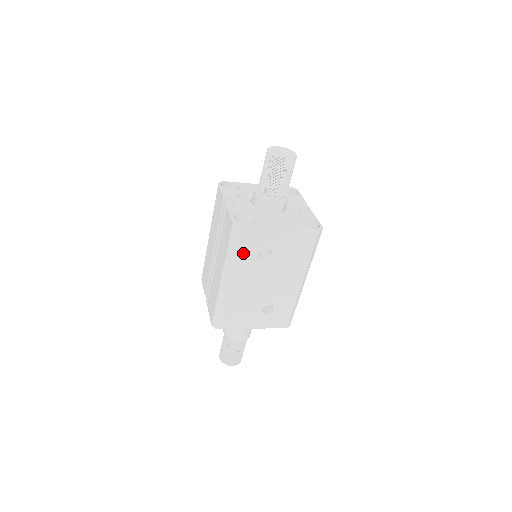
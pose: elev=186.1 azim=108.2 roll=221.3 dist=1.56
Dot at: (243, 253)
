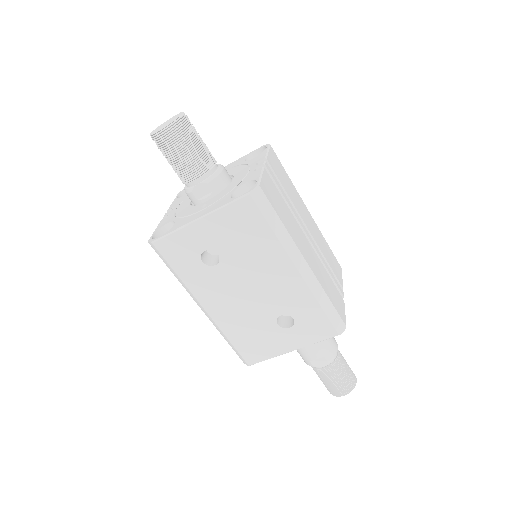
Dot at: (186, 270)
